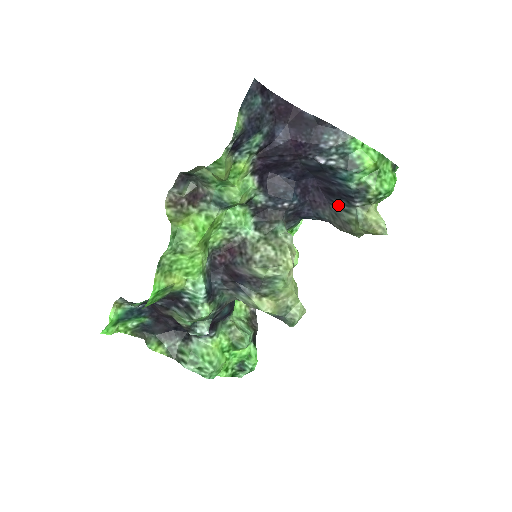
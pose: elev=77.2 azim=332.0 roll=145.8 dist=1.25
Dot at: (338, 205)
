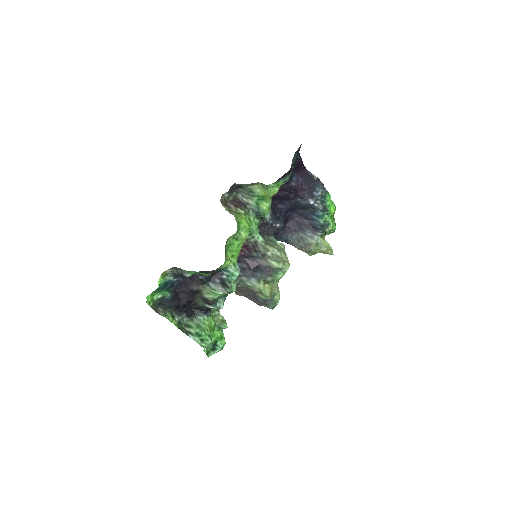
Dot at: (306, 232)
